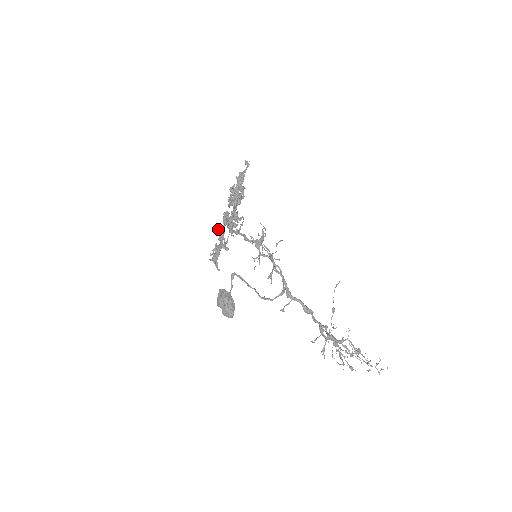
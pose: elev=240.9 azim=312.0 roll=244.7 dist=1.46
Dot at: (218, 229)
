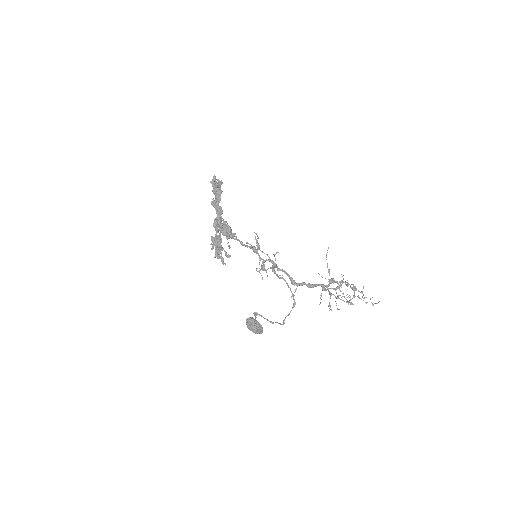
Dot at: (214, 240)
